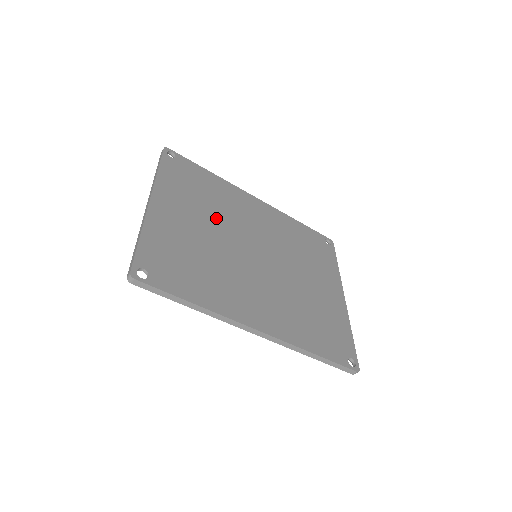
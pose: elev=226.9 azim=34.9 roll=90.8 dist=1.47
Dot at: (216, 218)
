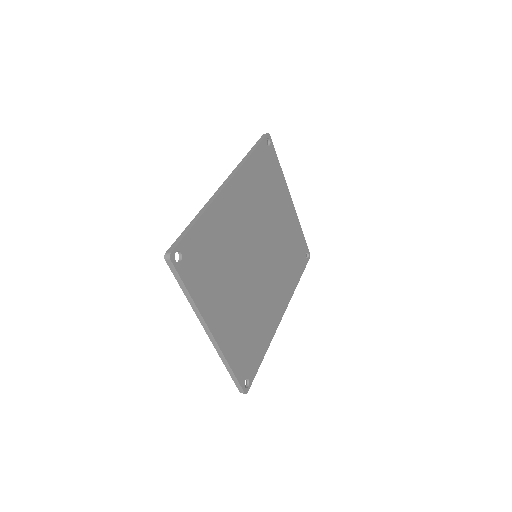
Dot at: (233, 270)
